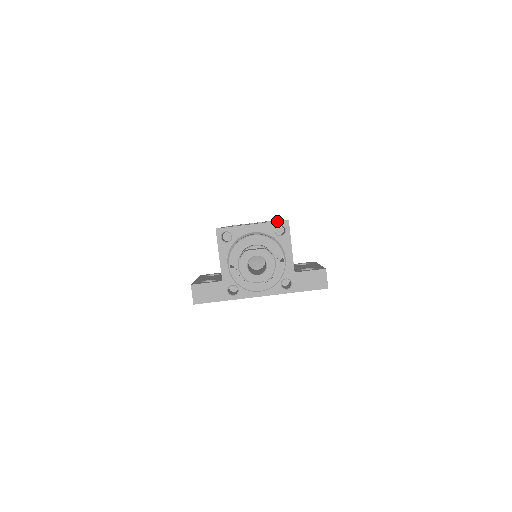
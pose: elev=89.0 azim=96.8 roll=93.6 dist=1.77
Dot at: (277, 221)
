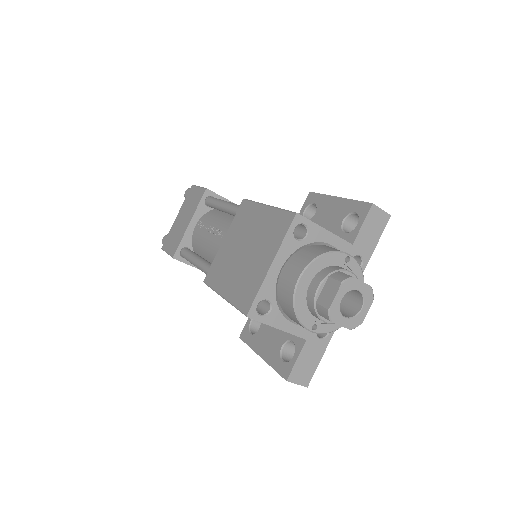
Dot at: (288, 229)
